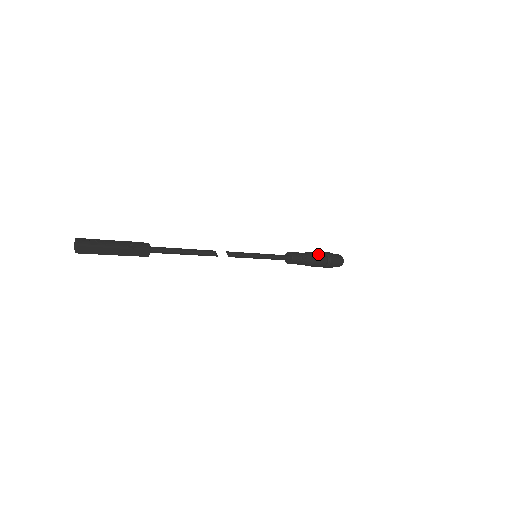
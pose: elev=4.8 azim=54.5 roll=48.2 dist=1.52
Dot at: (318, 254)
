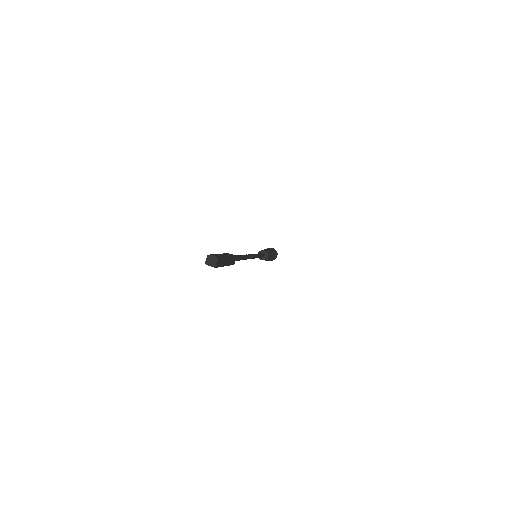
Dot at: (270, 249)
